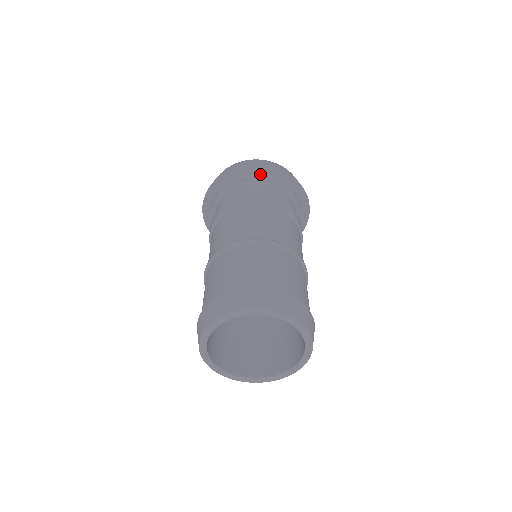
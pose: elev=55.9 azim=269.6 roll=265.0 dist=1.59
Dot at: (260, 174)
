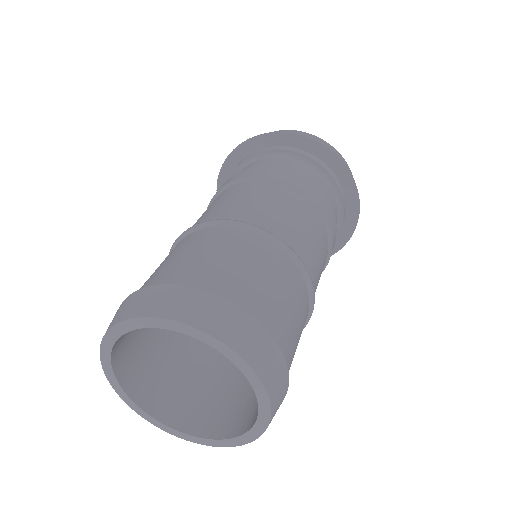
Dot at: (249, 155)
